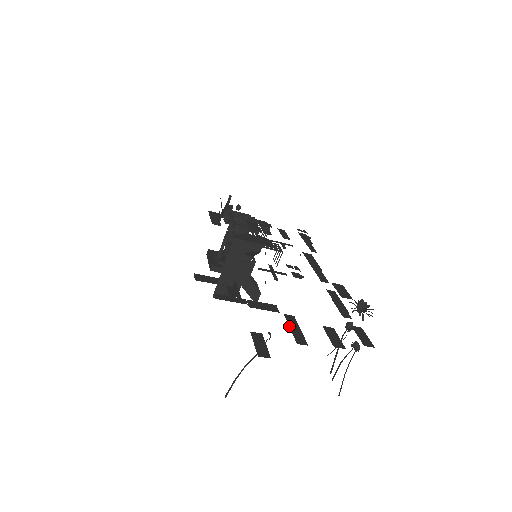
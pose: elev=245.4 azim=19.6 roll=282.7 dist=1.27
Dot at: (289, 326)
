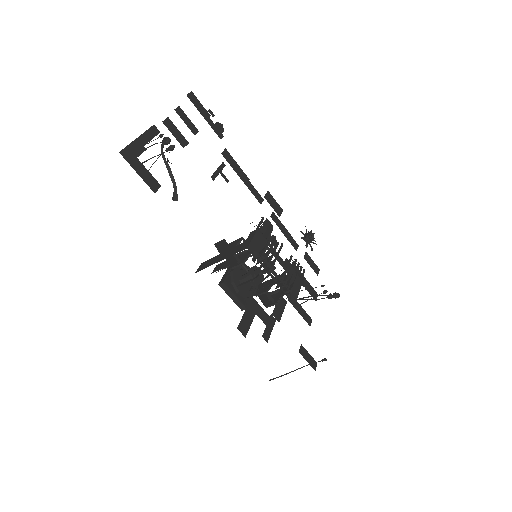
Dot at: (298, 311)
